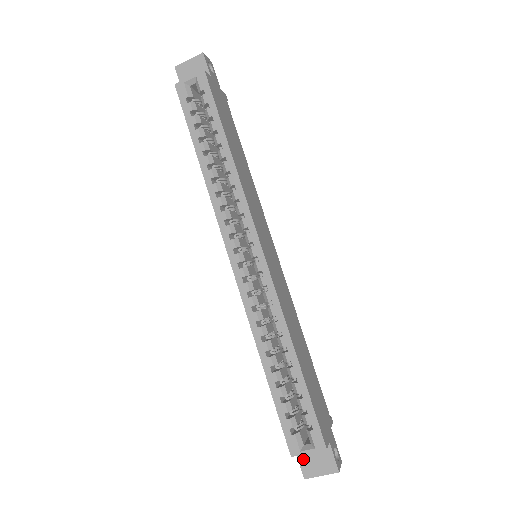
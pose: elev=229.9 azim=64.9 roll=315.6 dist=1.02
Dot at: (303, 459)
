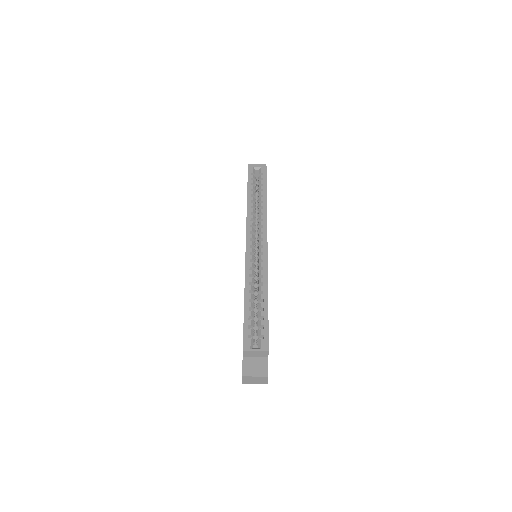
Dot at: (246, 363)
